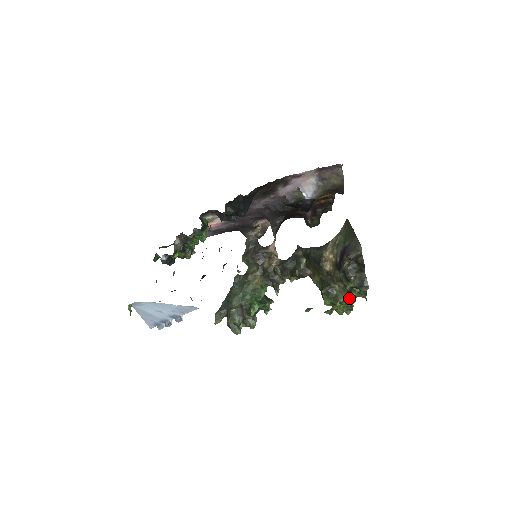
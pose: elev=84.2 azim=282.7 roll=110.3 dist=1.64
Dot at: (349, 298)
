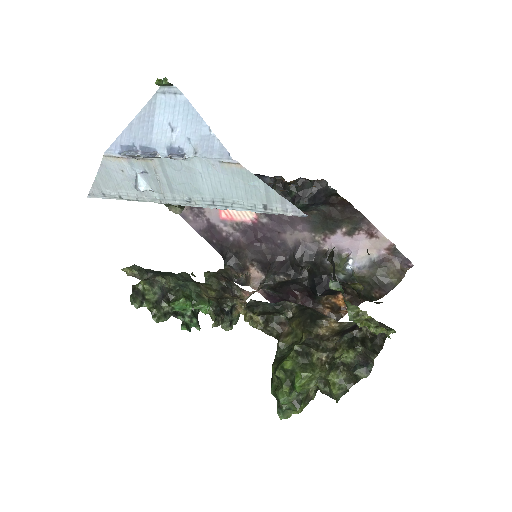
Dot at: (309, 390)
